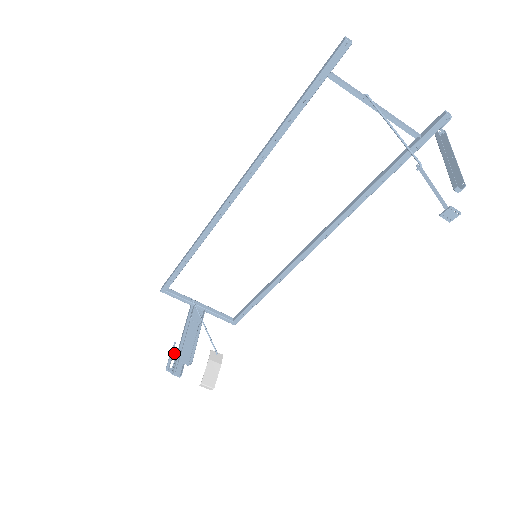
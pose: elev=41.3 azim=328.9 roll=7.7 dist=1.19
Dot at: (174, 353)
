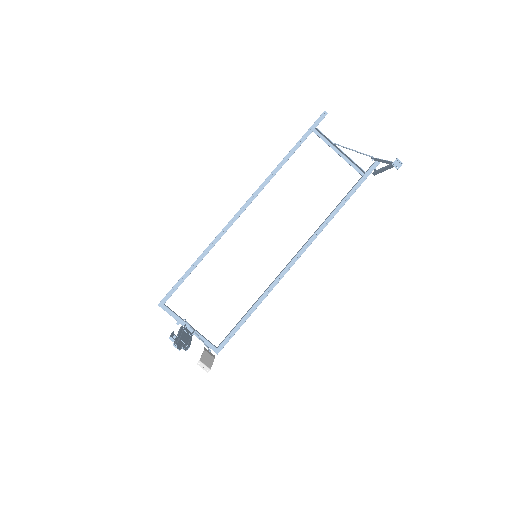
Dot at: (174, 334)
